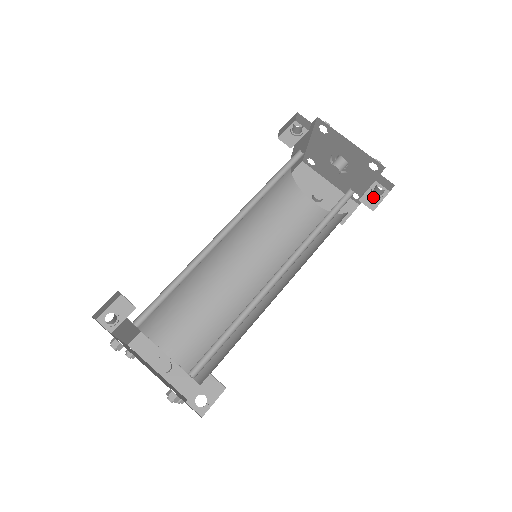
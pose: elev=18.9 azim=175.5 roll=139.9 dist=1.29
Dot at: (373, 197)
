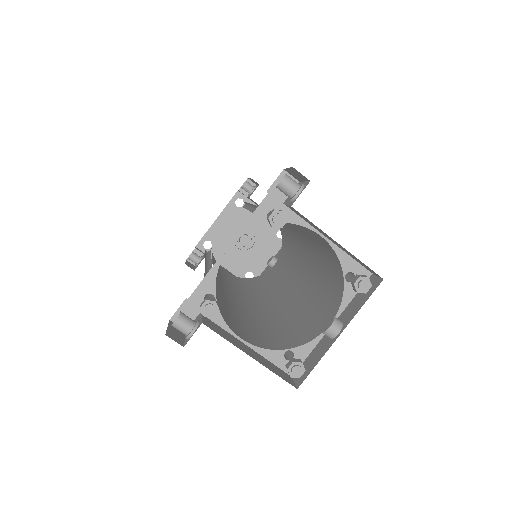
Dot at: (253, 191)
